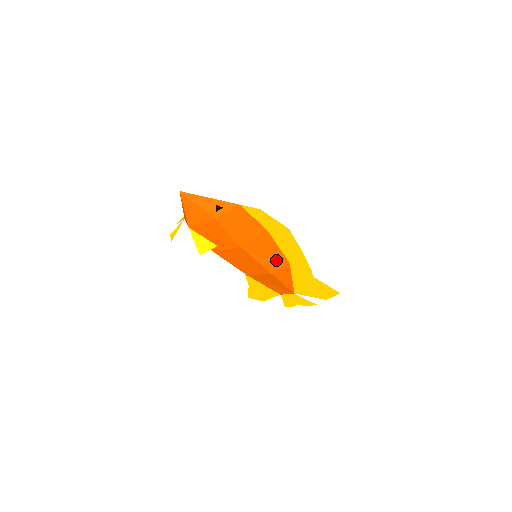
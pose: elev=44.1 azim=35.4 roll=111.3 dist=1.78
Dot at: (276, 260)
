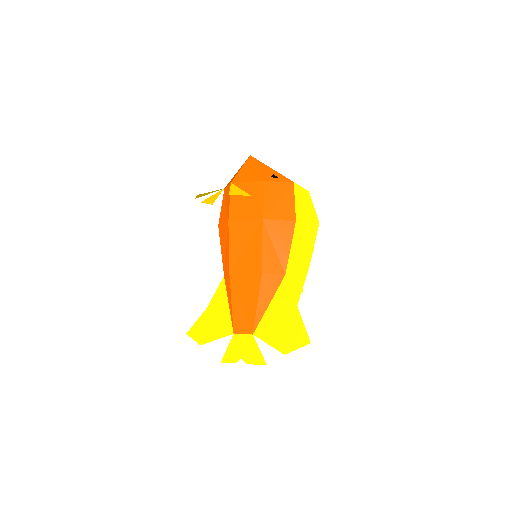
Dot at: (277, 261)
